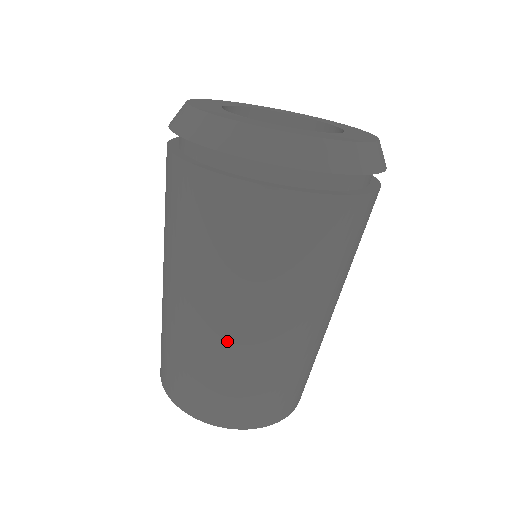
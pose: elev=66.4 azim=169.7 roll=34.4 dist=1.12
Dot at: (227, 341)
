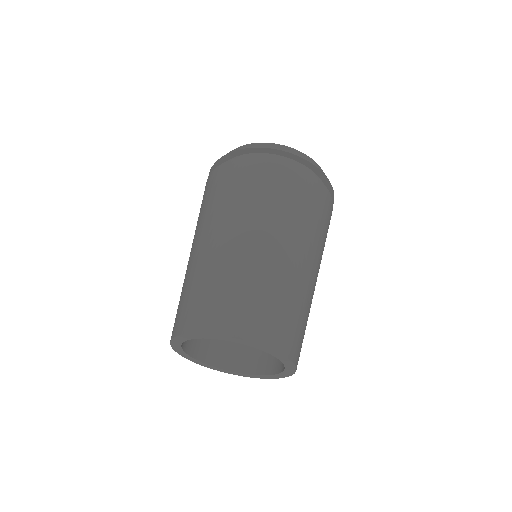
Dot at: (237, 252)
